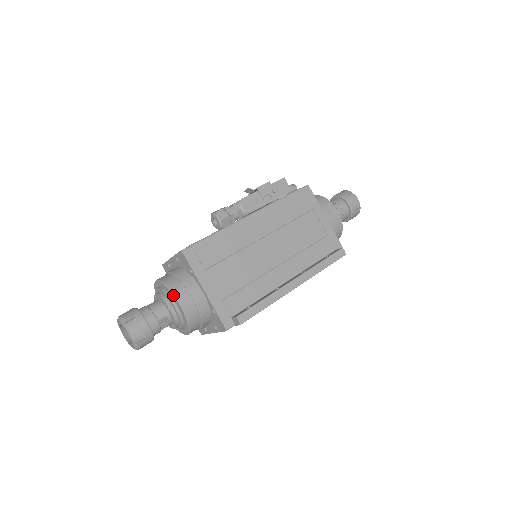
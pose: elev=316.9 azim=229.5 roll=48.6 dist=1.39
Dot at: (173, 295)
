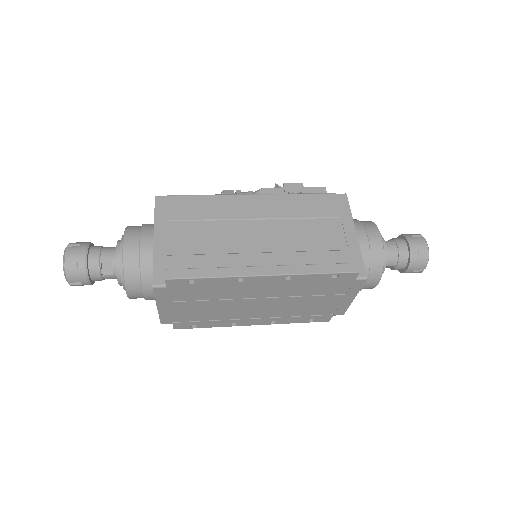
Dot at: (124, 234)
